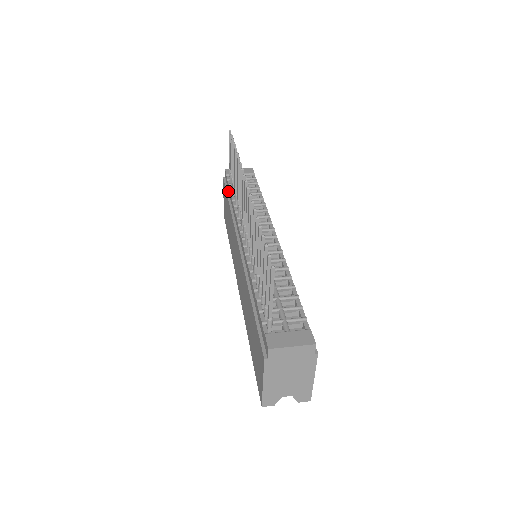
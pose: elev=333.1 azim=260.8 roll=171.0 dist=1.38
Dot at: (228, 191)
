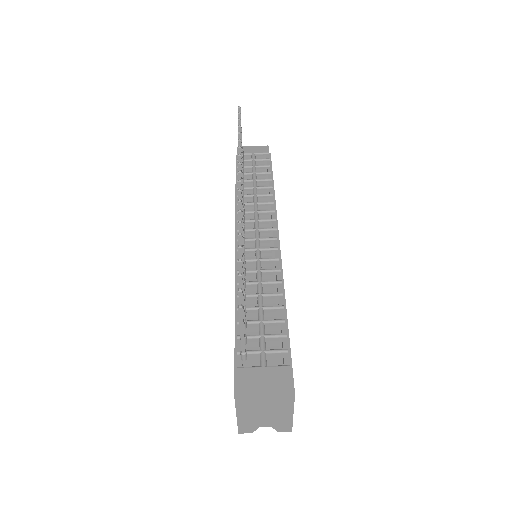
Dot at: occluded
